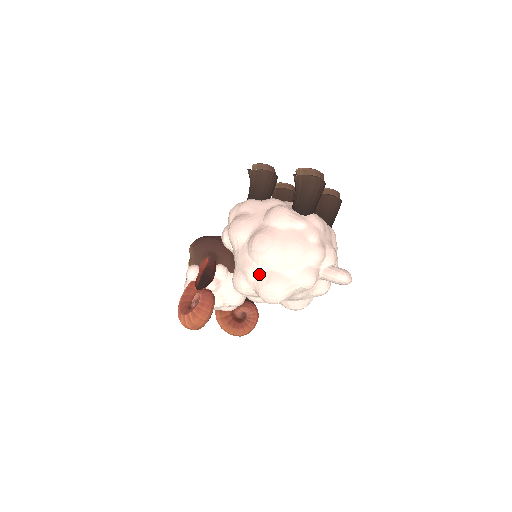
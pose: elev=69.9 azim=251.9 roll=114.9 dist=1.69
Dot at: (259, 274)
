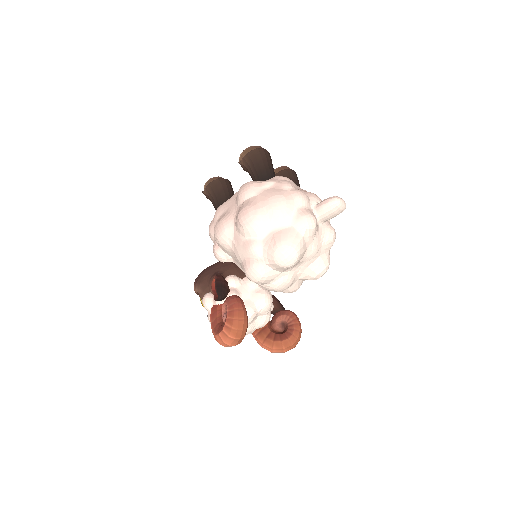
Dot at: (263, 244)
